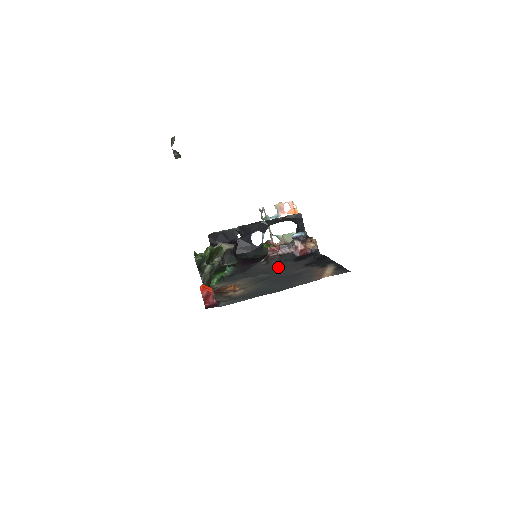
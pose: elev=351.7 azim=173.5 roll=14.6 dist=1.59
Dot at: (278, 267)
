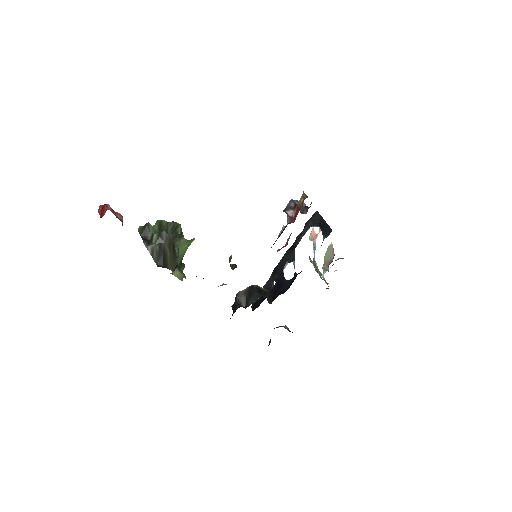
Dot at: occluded
